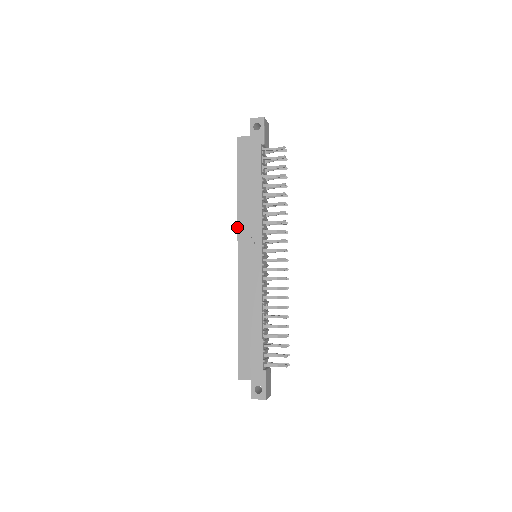
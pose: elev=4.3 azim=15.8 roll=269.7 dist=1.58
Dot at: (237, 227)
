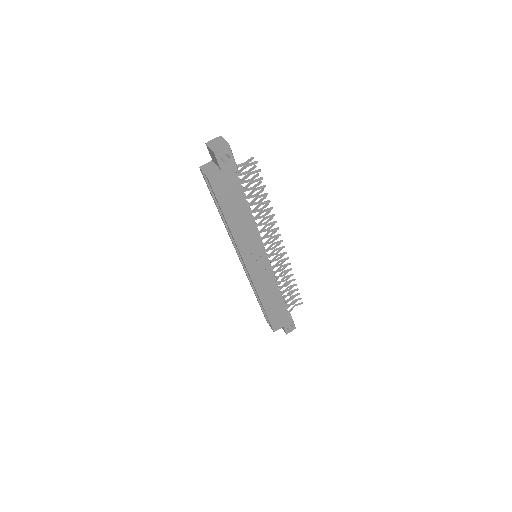
Dot at: occluded
